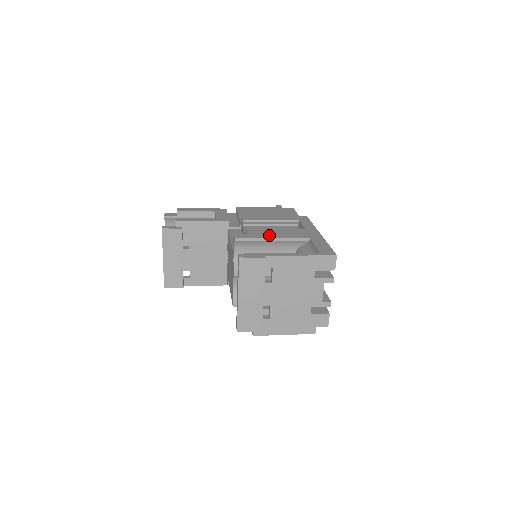
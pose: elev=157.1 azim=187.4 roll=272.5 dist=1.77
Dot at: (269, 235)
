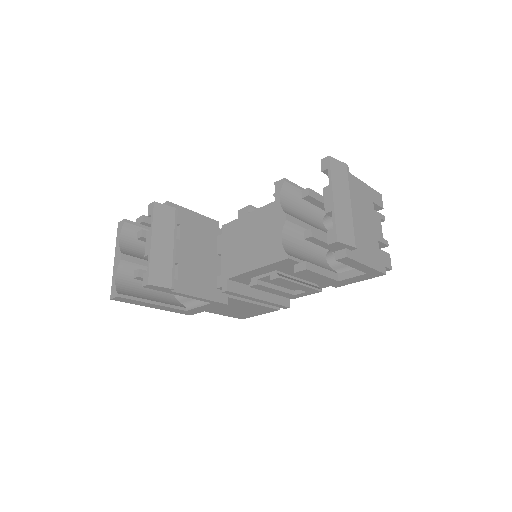
Dot at: occluded
